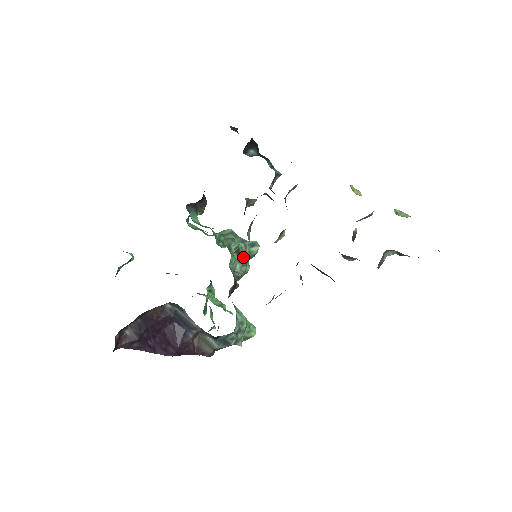
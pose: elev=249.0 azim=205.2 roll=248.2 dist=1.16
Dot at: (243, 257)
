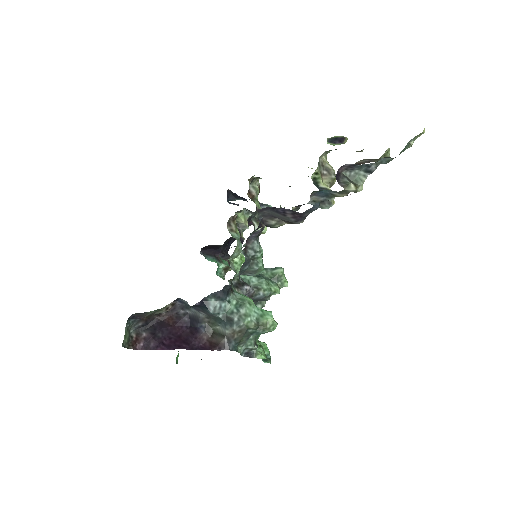
Dot at: (265, 278)
